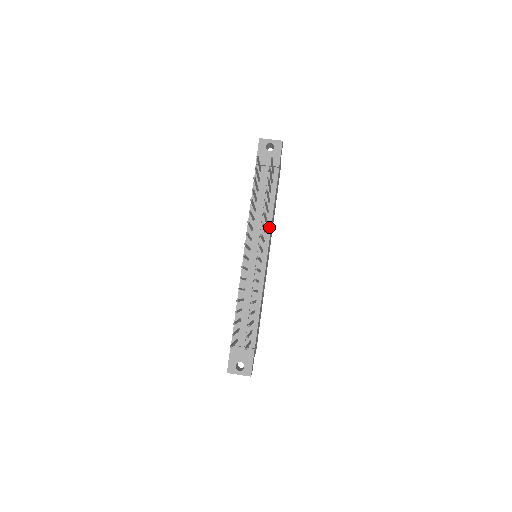
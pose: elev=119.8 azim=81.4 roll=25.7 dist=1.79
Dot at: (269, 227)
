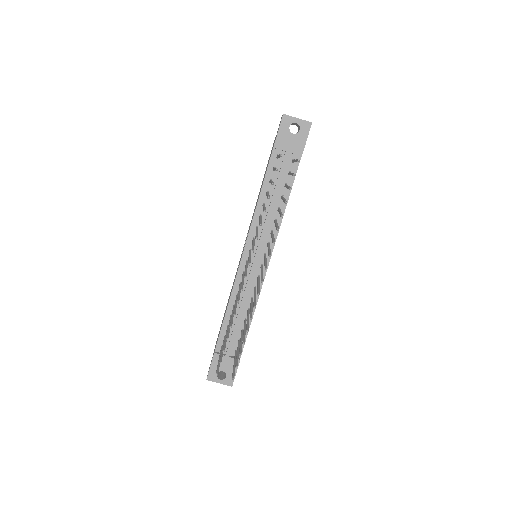
Dot at: occluded
